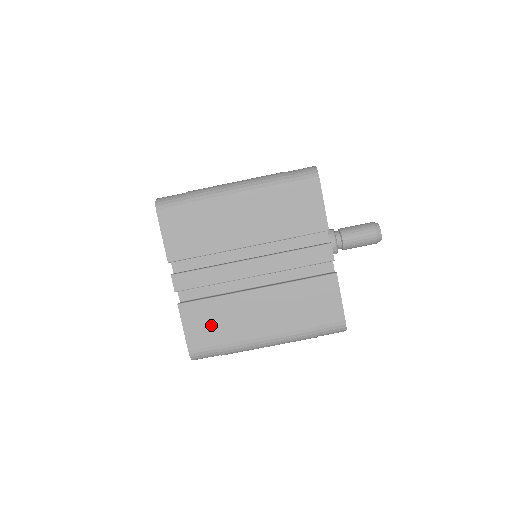
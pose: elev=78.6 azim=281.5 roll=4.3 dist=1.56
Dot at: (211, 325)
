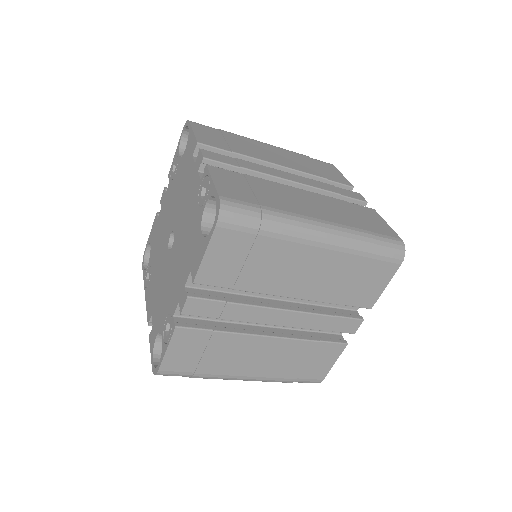
Dot at: (200, 354)
